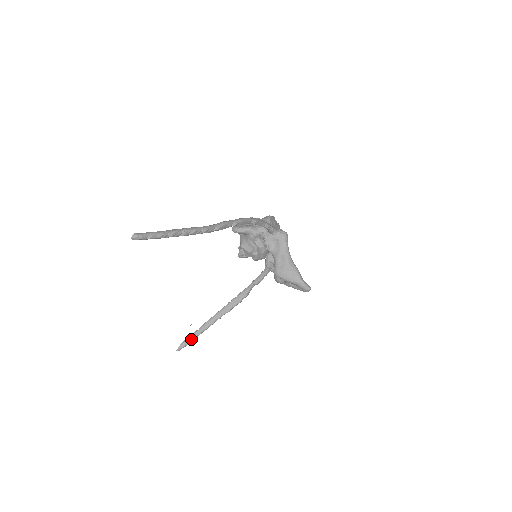
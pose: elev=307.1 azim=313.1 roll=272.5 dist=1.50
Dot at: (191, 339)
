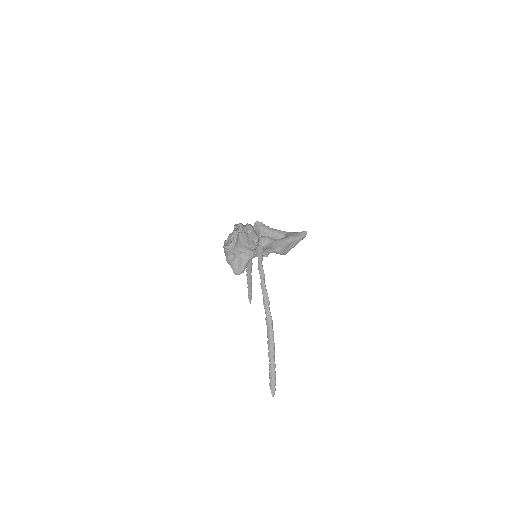
Dot at: (251, 293)
